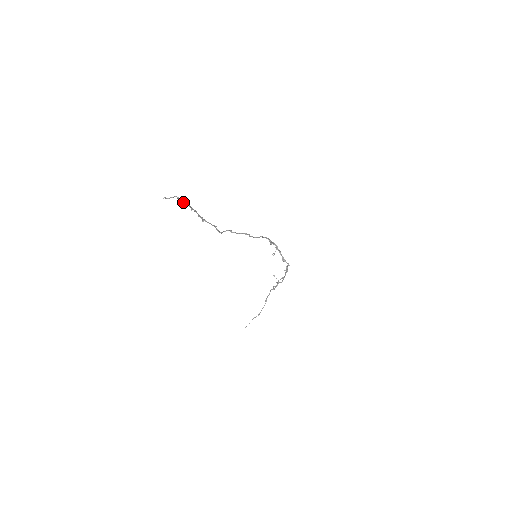
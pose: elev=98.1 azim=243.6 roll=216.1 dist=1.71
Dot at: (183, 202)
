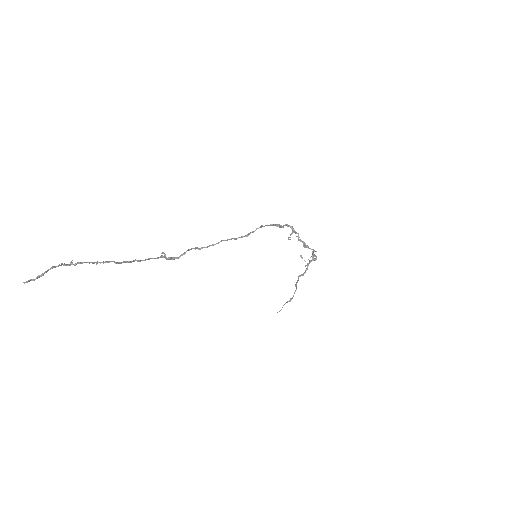
Dot at: (74, 264)
